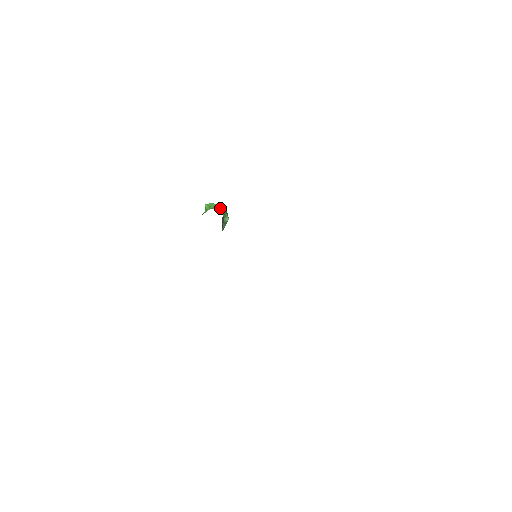
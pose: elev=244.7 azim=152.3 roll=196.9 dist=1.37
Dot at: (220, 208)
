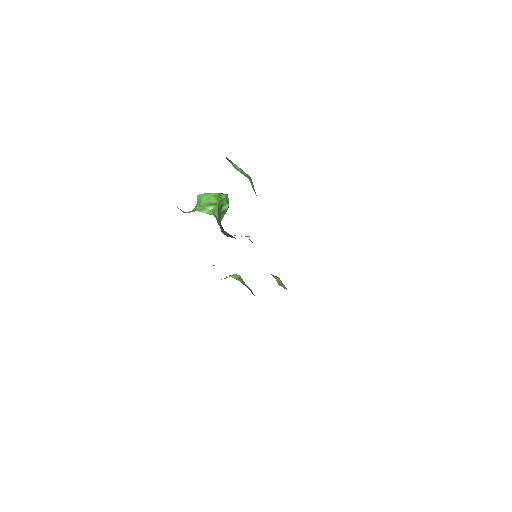
Dot at: (212, 203)
